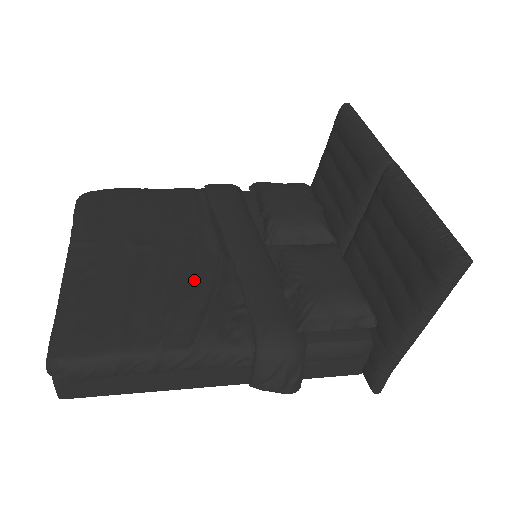
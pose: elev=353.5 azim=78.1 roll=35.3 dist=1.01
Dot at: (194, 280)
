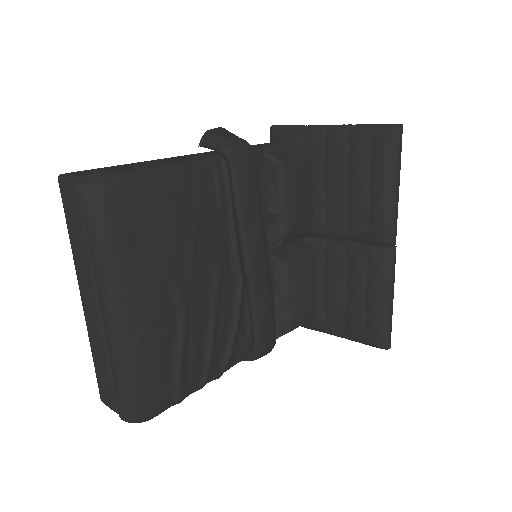
Dot at: (223, 315)
